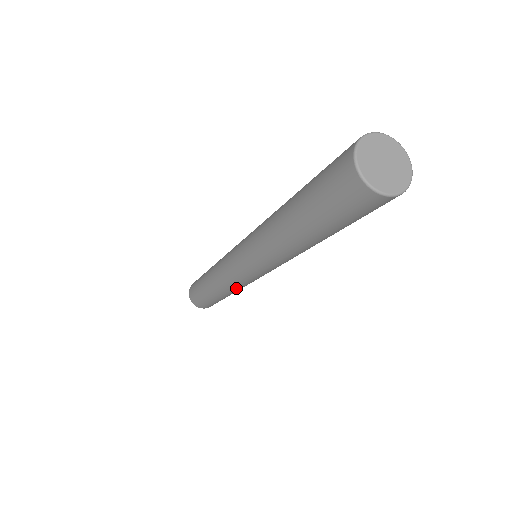
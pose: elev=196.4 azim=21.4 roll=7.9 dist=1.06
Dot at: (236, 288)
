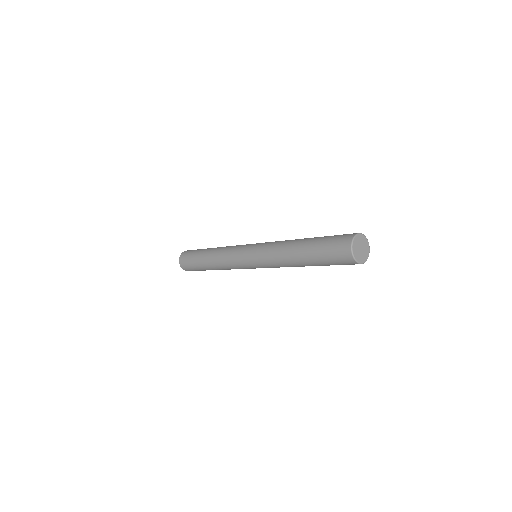
Dot at: (230, 269)
